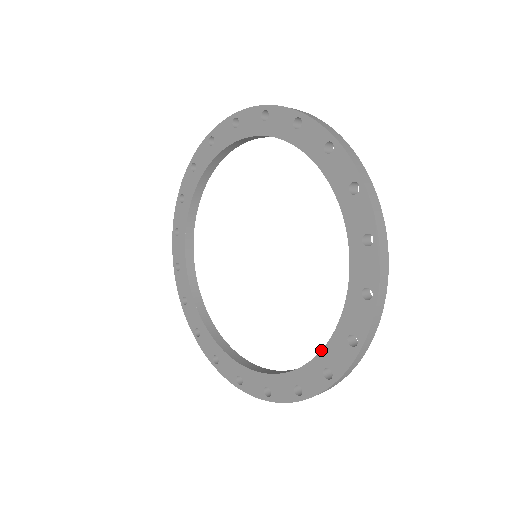
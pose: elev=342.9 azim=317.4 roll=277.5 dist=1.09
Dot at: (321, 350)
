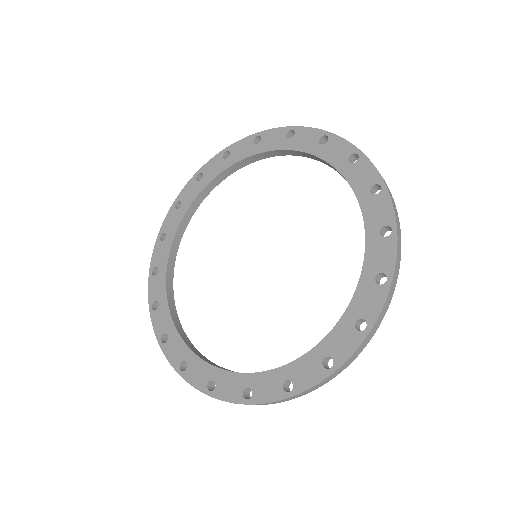
Dot at: (323, 339)
